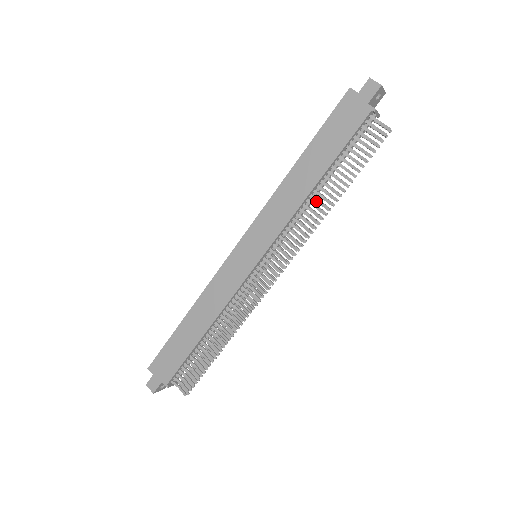
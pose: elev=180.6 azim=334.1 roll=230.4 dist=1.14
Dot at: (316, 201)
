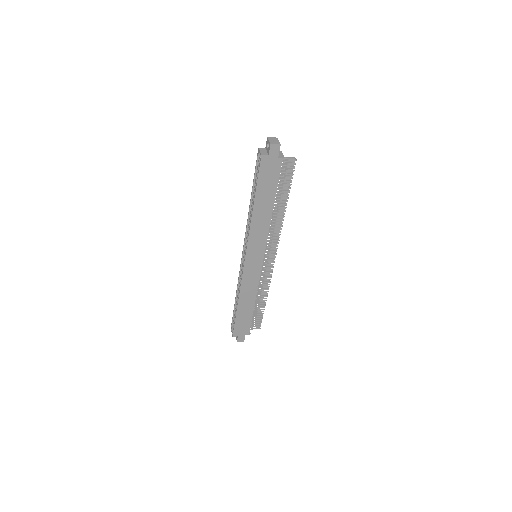
Dot at: (275, 215)
